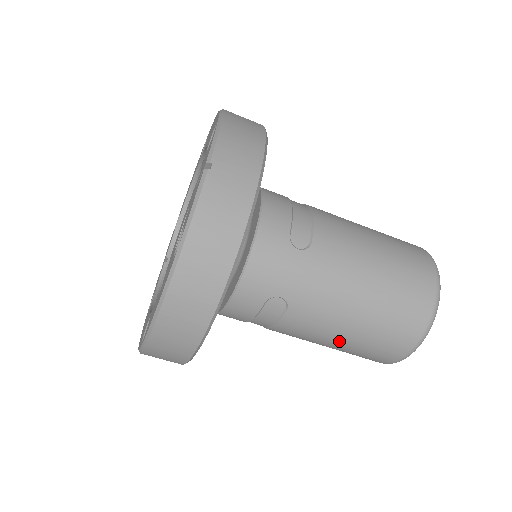
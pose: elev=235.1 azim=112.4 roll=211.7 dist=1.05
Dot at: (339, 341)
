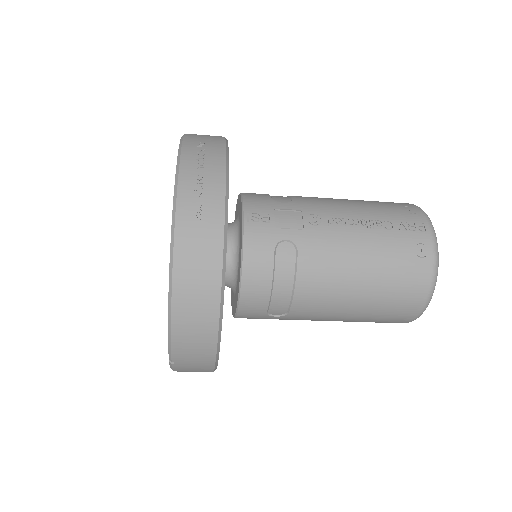
Dot at: occluded
